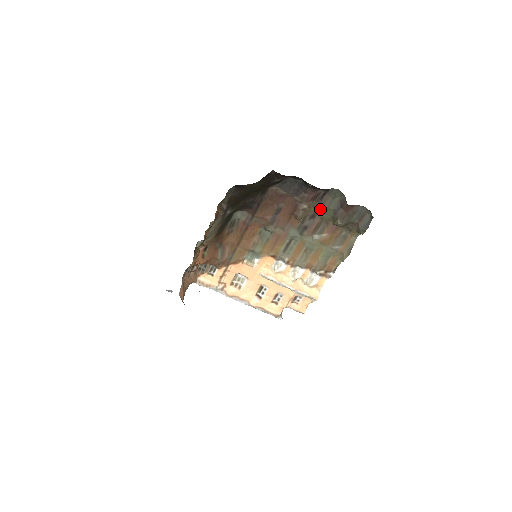
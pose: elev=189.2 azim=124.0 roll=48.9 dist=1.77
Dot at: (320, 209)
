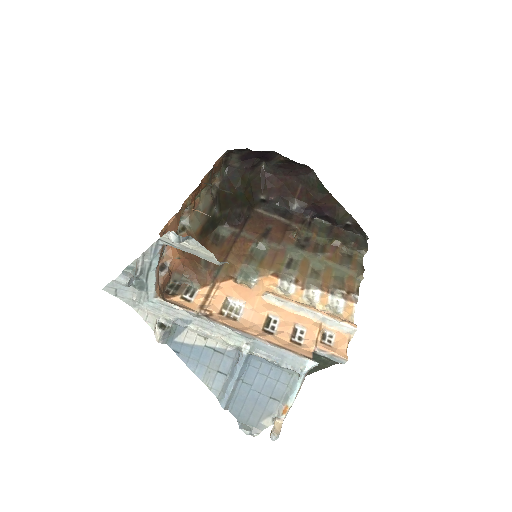
Dot at: (312, 232)
